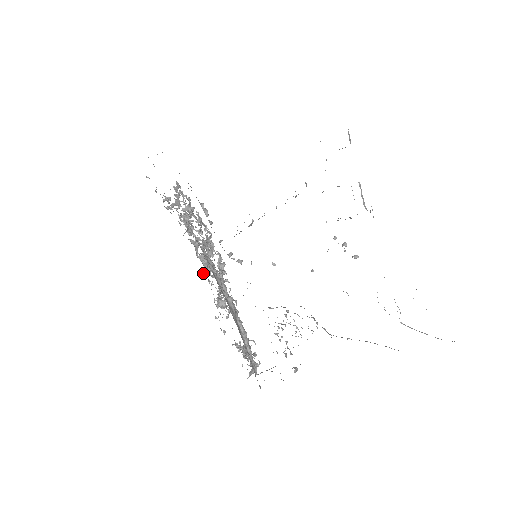
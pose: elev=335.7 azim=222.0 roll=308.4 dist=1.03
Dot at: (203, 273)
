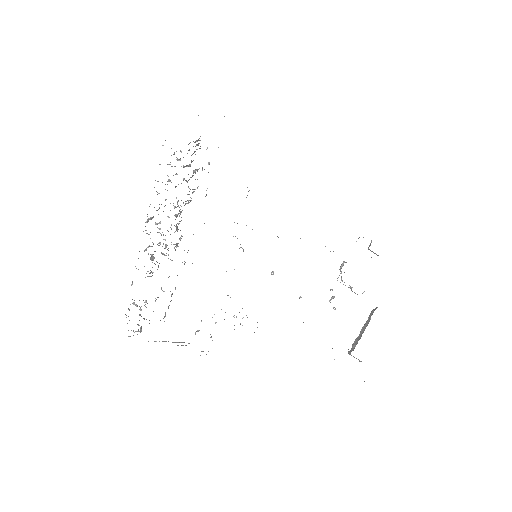
Dot at: occluded
